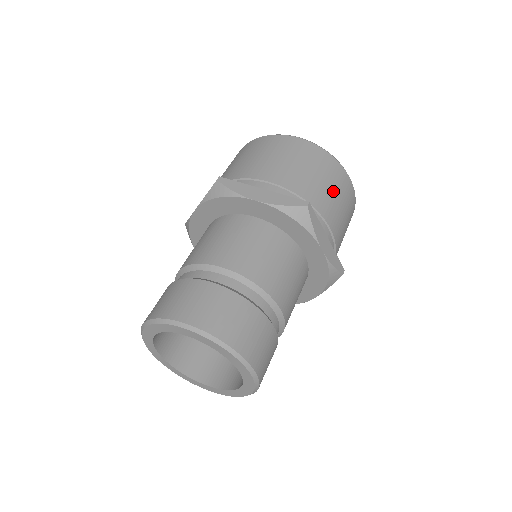
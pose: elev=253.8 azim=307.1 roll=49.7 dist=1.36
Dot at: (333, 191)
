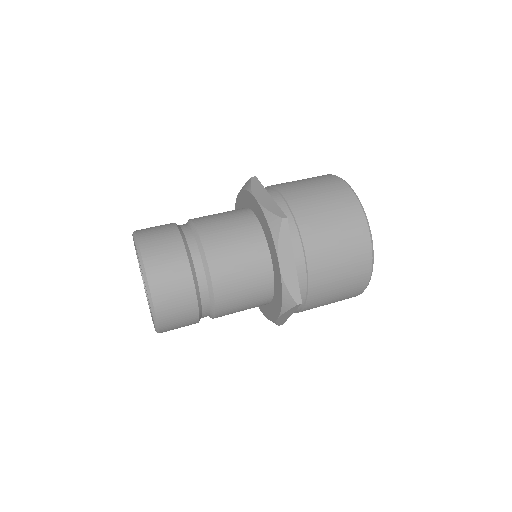
Dot at: (336, 296)
